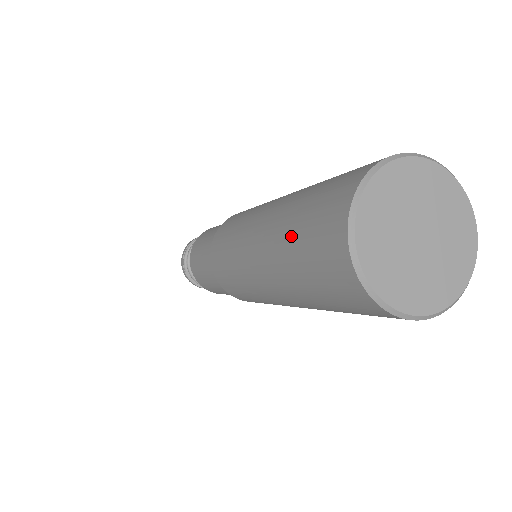
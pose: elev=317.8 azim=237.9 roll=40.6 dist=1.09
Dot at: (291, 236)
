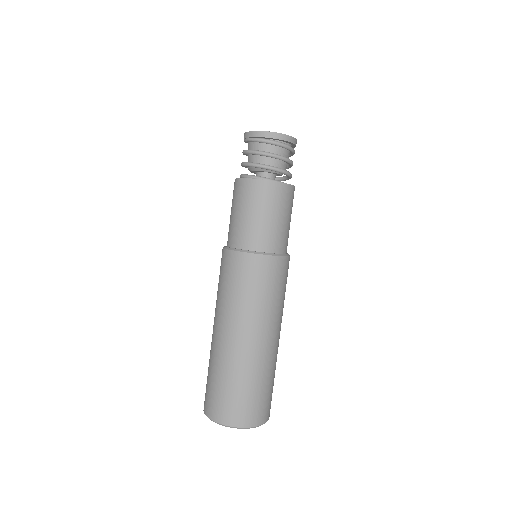
Dot at: (210, 371)
